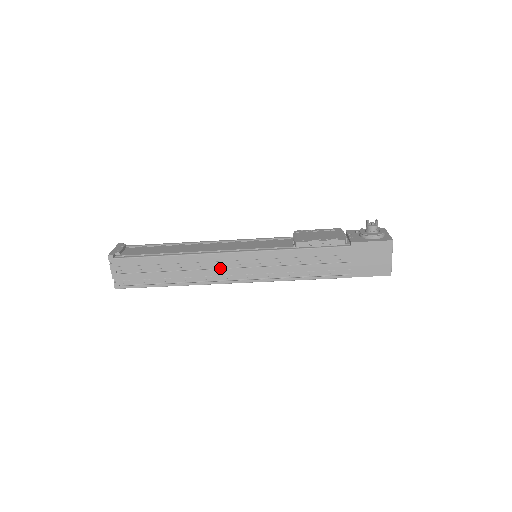
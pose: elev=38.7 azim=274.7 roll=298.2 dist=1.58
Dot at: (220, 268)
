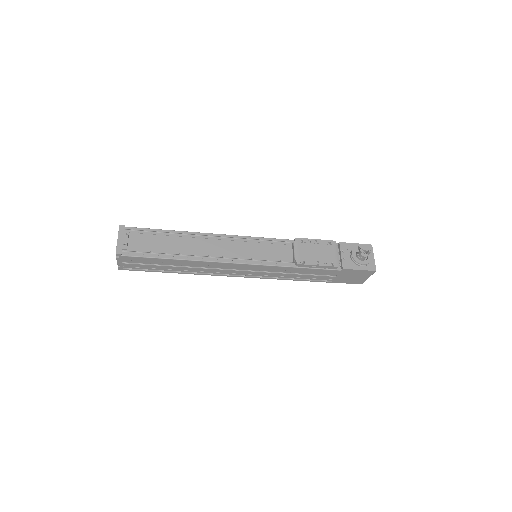
Dot at: (223, 268)
